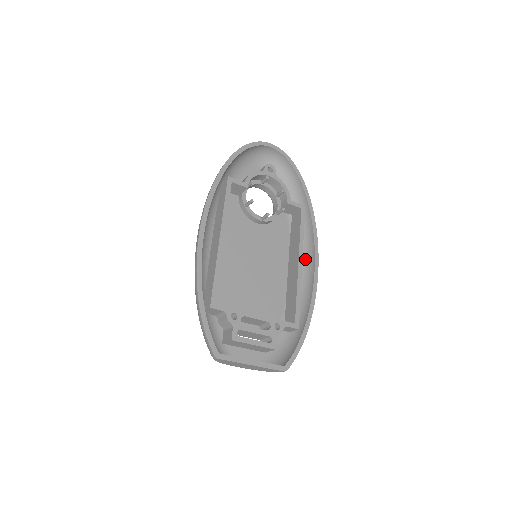
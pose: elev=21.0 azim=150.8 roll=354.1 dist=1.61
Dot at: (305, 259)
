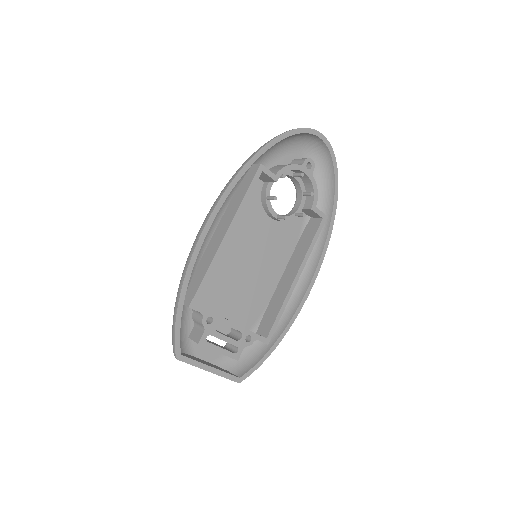
Dot at: (304, 270)
